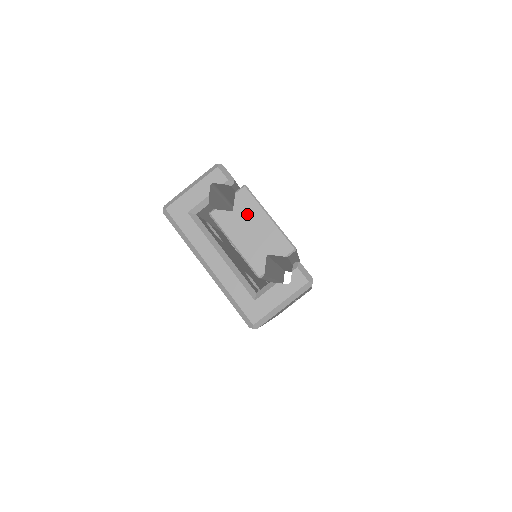
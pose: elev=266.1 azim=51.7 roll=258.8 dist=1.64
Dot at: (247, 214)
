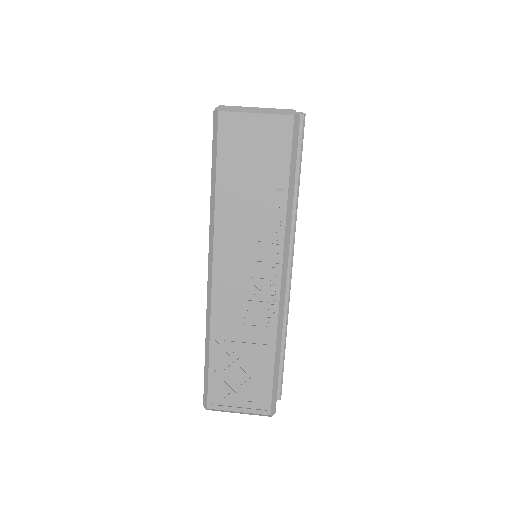
Dot at: occluded
